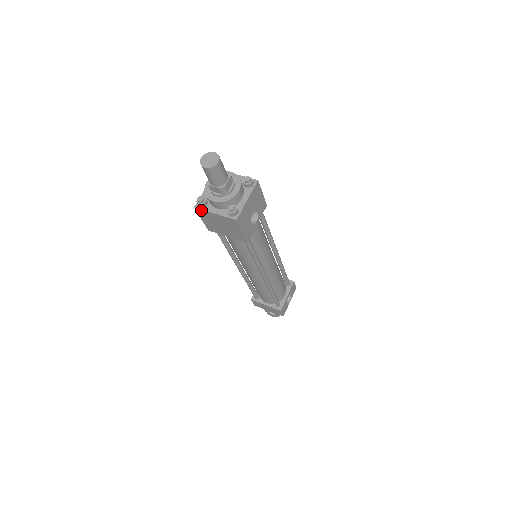
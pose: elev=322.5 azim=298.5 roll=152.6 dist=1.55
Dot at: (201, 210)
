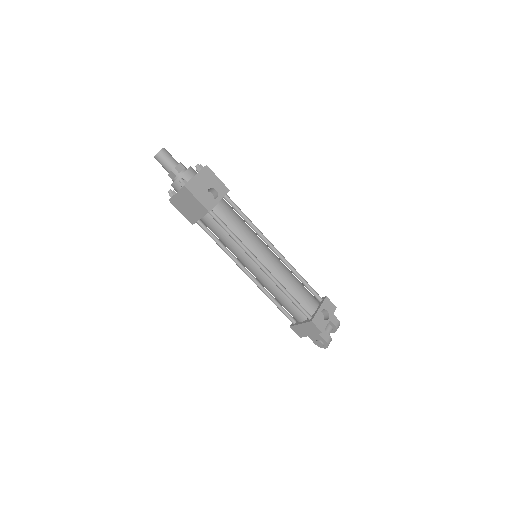
Dot at: (172, 199)
